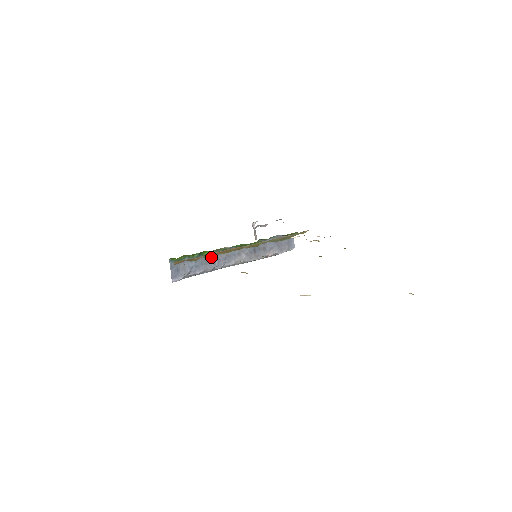
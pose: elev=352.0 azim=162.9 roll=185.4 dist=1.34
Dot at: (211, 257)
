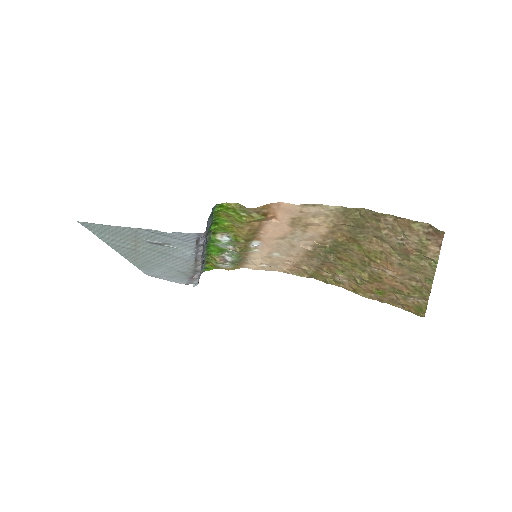
Dot at: (206, 236)
